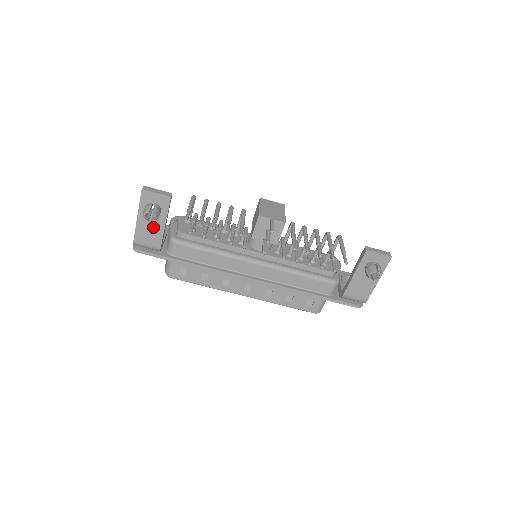
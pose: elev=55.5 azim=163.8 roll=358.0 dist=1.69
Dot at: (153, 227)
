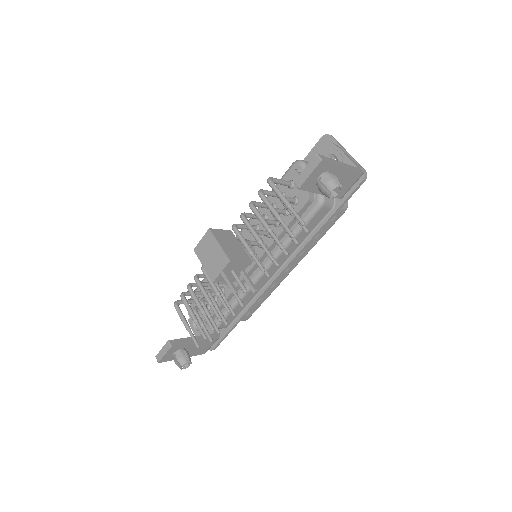
Dot at: (196, 348)
